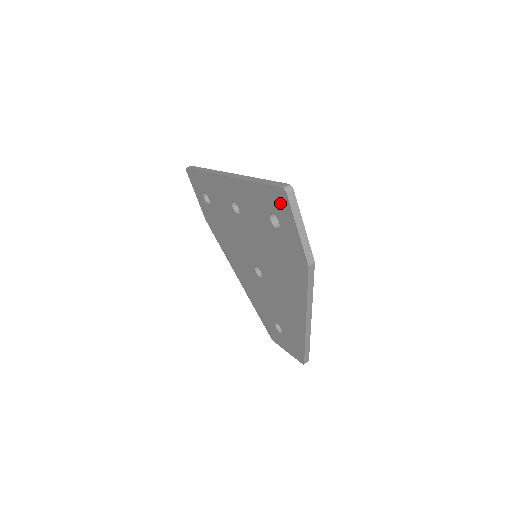
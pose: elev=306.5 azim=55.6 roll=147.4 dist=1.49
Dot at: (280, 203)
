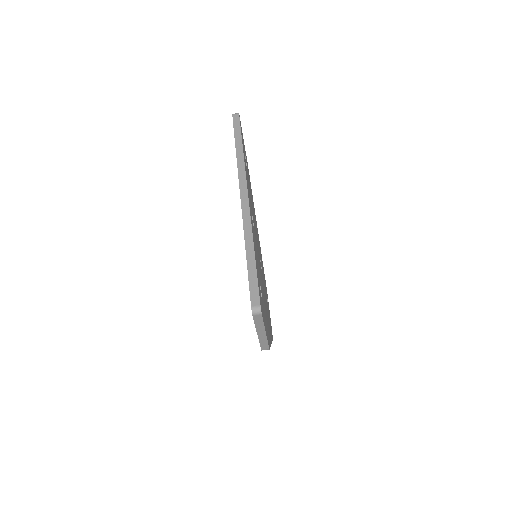
Dot at: occluded
